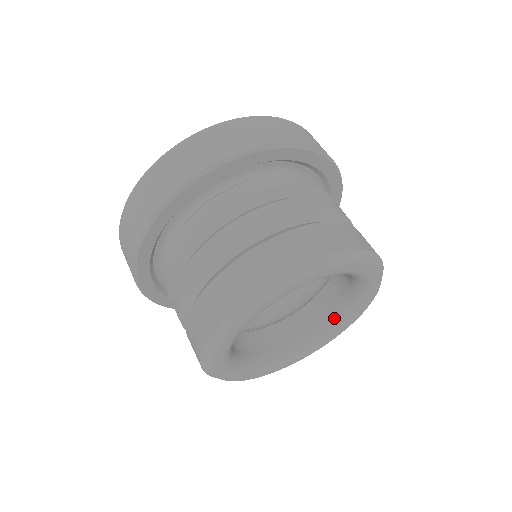
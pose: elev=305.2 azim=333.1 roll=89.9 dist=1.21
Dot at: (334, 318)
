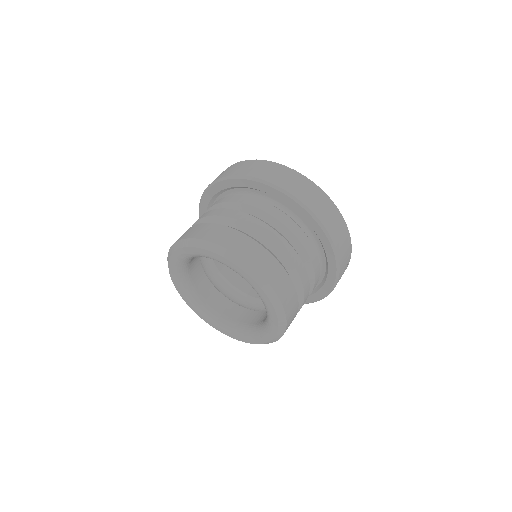
Dot at: (254, 328)
